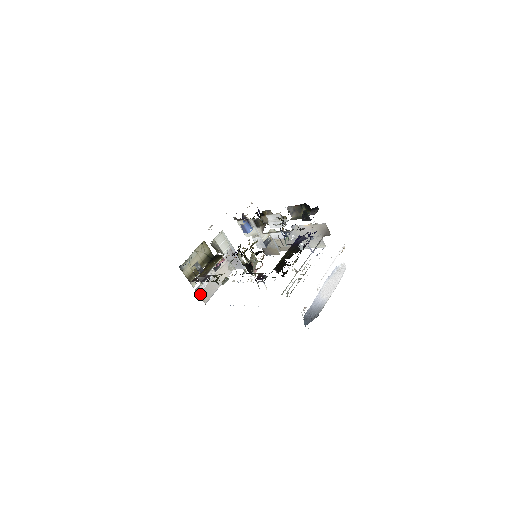
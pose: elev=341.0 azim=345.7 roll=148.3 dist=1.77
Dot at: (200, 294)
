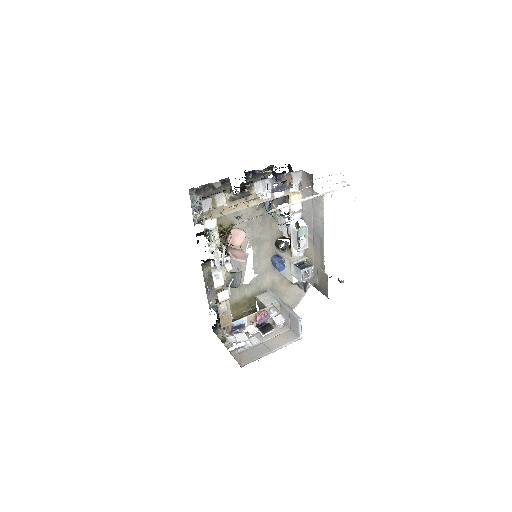
Dot at: (236, 356)
